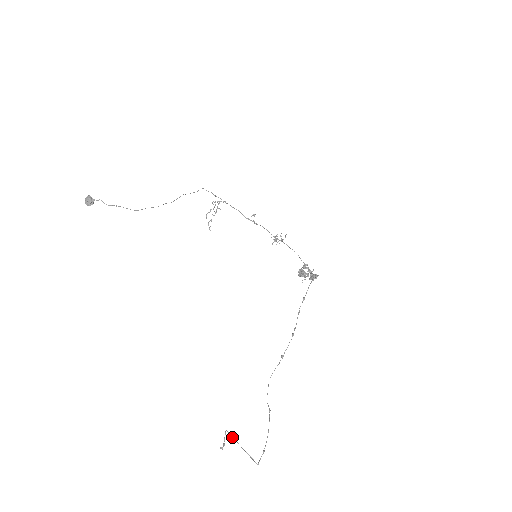
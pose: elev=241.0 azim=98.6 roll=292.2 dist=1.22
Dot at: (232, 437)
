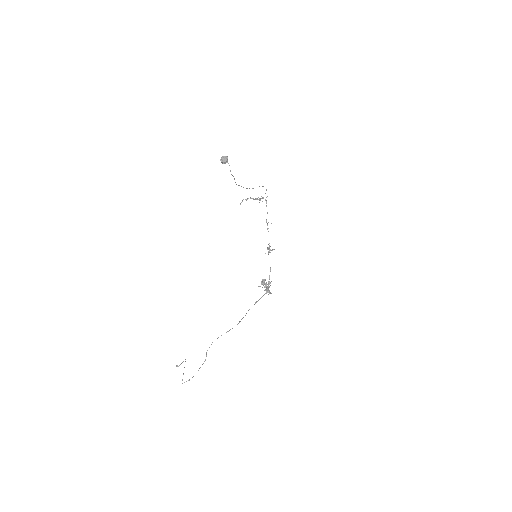
Dot at: occluded
